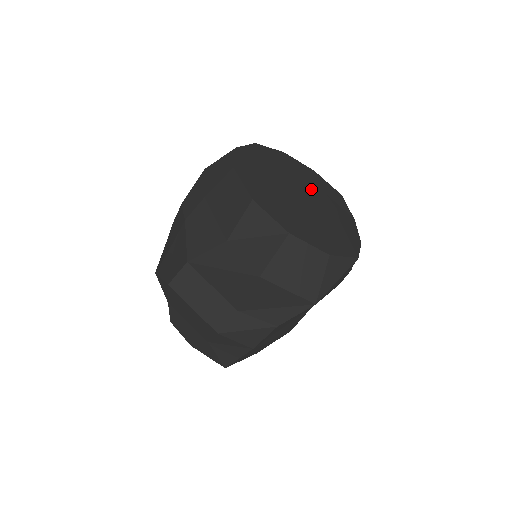
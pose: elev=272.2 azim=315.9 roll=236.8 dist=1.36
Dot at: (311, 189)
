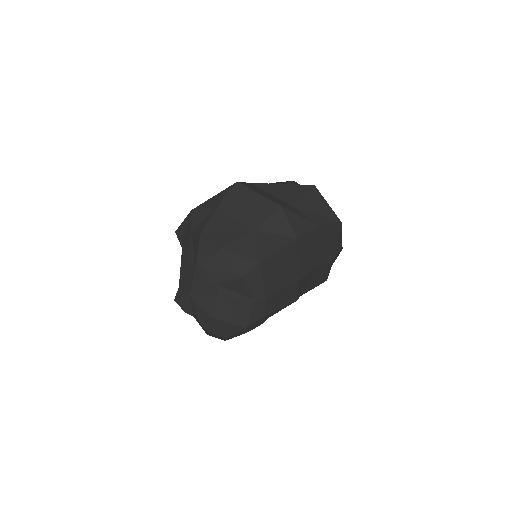
Dot at: occluded
